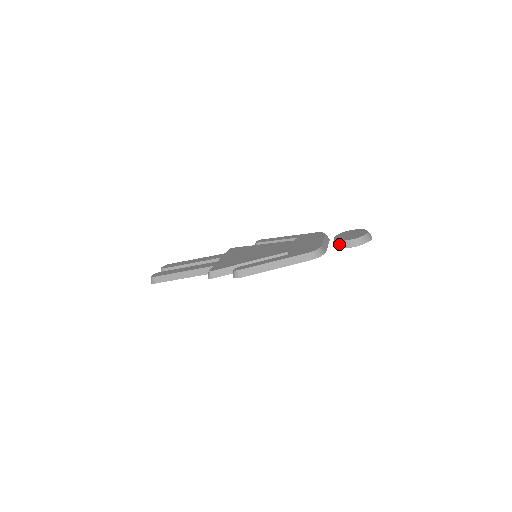
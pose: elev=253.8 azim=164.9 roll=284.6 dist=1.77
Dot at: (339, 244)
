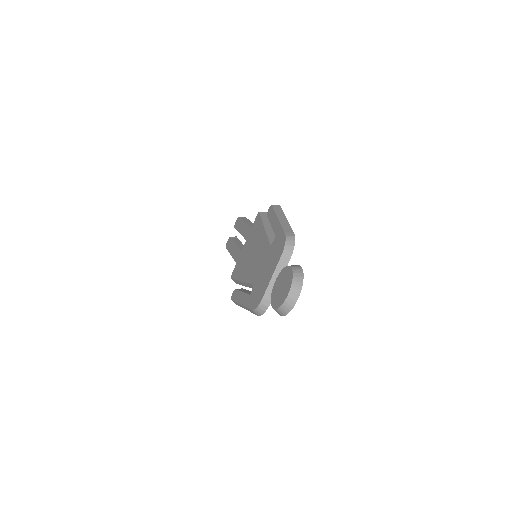
Dot at: occluded
